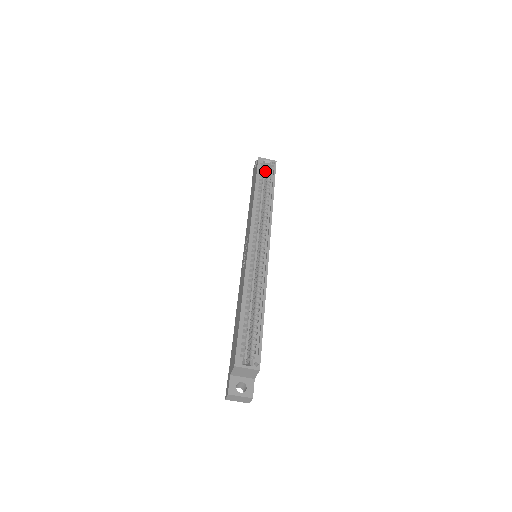
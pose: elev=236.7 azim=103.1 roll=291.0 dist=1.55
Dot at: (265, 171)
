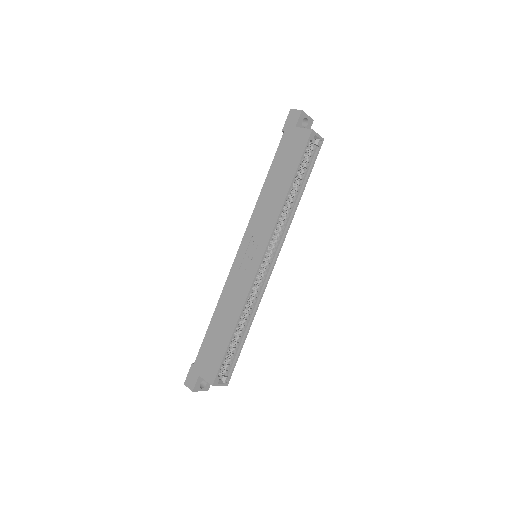
Dot at: occluded
